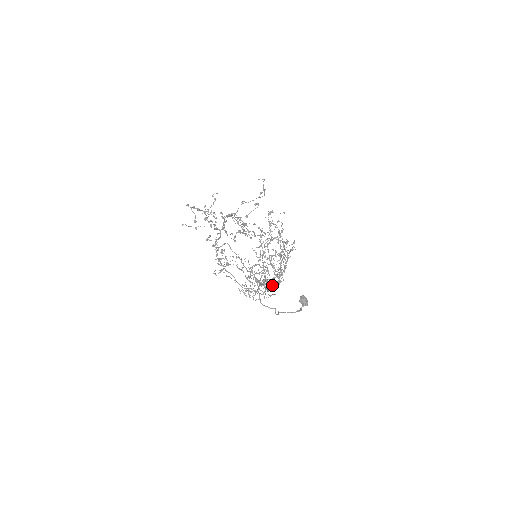
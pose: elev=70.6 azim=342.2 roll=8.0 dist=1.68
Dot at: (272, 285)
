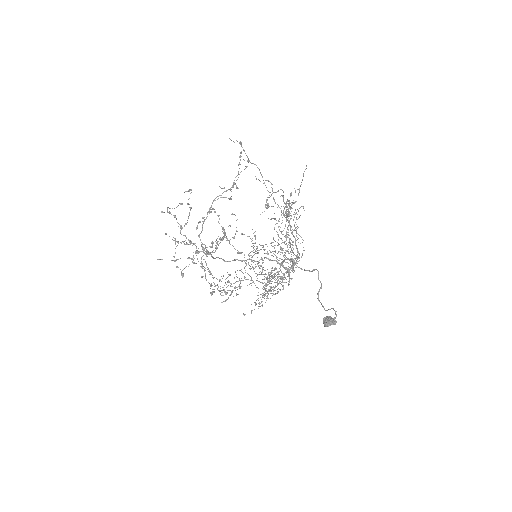
Dot at: occluded
